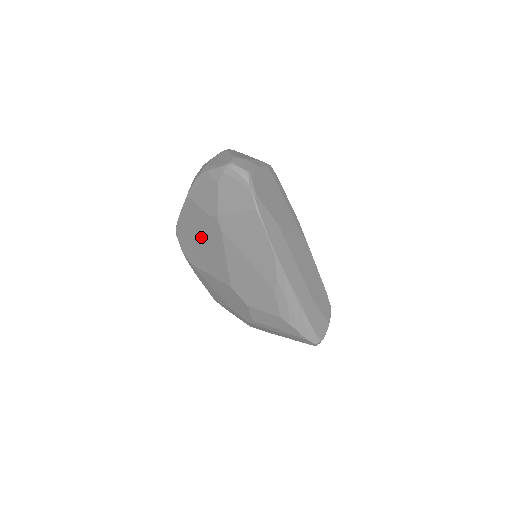
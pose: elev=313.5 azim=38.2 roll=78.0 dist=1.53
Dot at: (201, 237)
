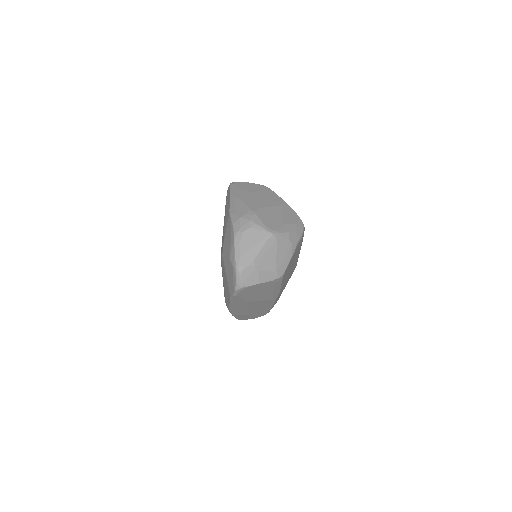
Dot at: occluded
